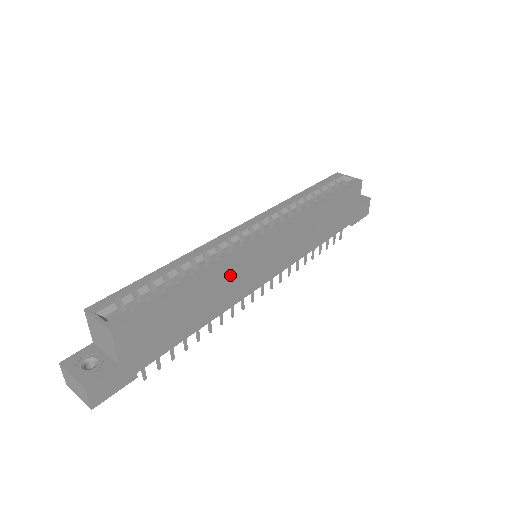
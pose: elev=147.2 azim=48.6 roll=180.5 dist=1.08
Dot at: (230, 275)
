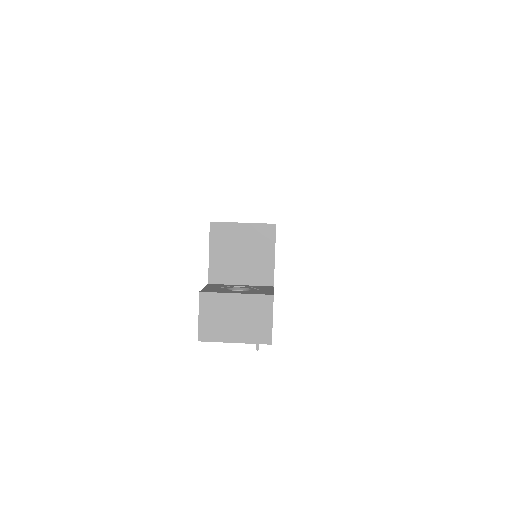
Dot at: occluded
